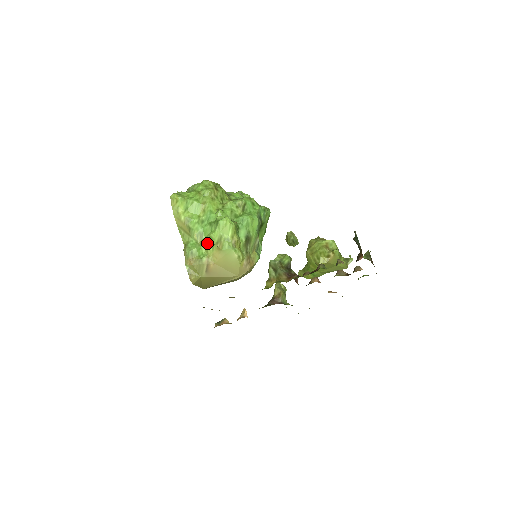
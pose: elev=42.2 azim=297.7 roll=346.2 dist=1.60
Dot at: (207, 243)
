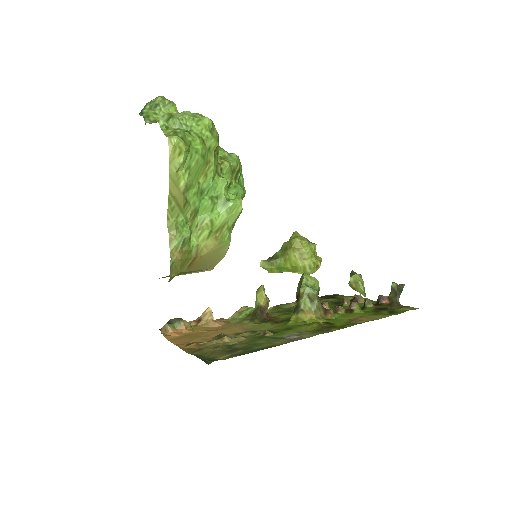
Dot at: (202, 227)
